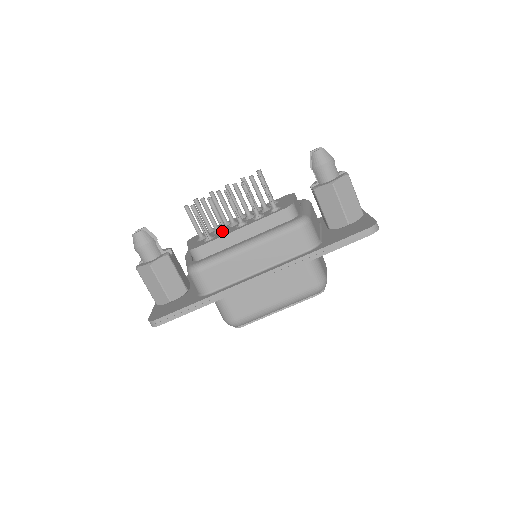
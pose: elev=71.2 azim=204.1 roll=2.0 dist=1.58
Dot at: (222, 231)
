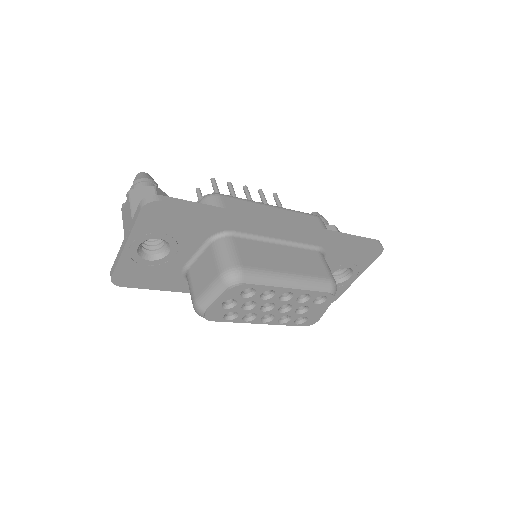
Dot at: occluded
